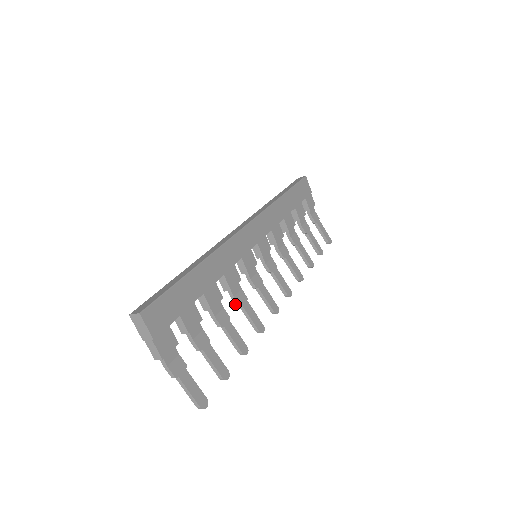
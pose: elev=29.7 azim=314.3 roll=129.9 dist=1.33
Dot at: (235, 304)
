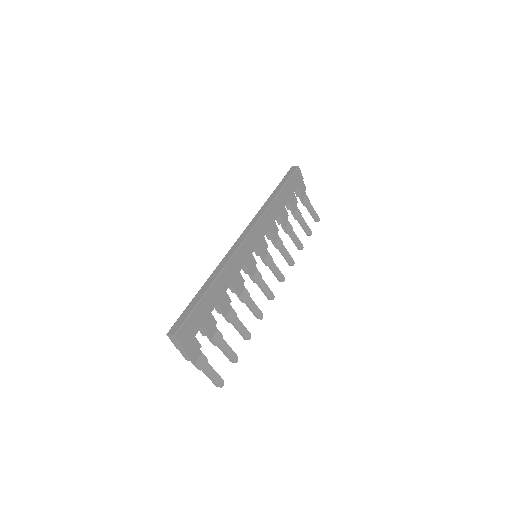
Dot at: occluded
